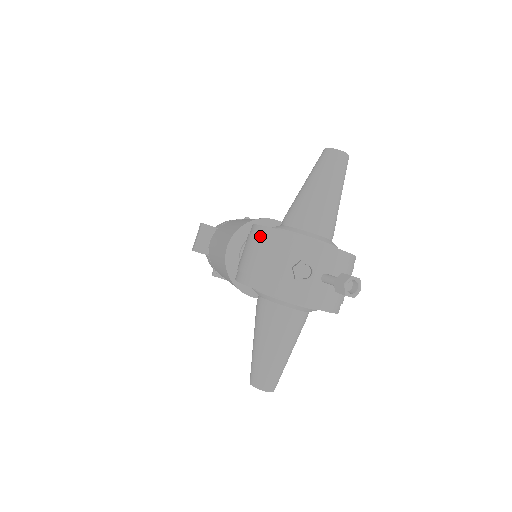
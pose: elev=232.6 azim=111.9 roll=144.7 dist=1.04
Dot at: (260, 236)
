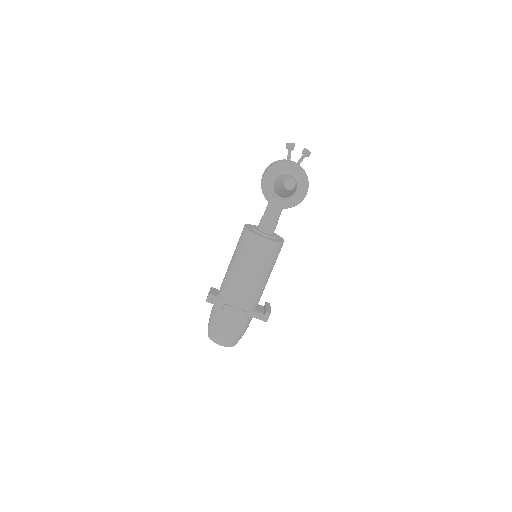
Dot at: occluded
